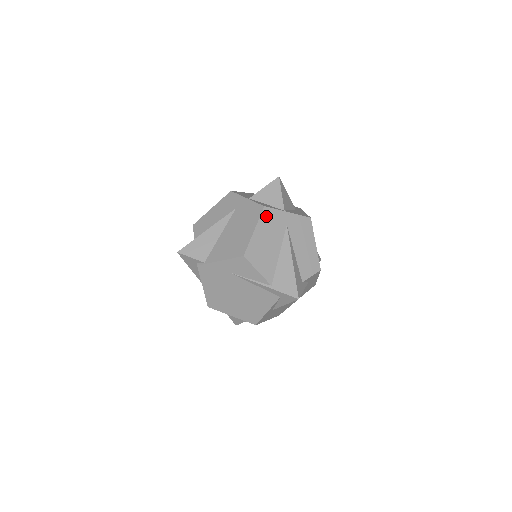
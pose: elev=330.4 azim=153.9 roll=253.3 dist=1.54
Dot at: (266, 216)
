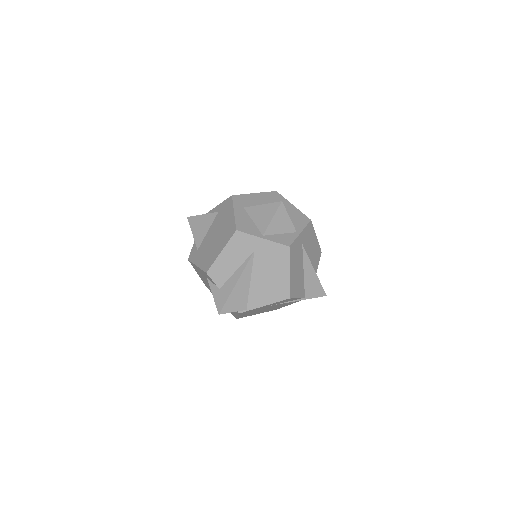
Dot at: (292, 253)
